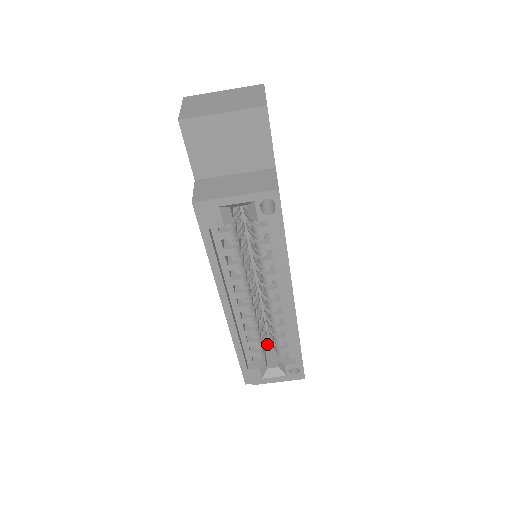
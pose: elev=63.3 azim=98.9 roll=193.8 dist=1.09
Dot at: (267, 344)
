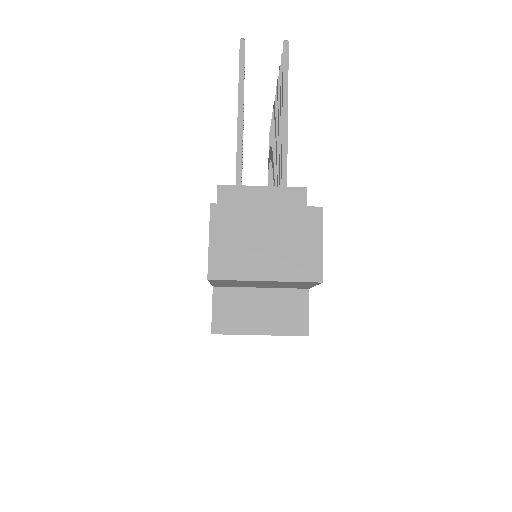
Dot at: occluded
